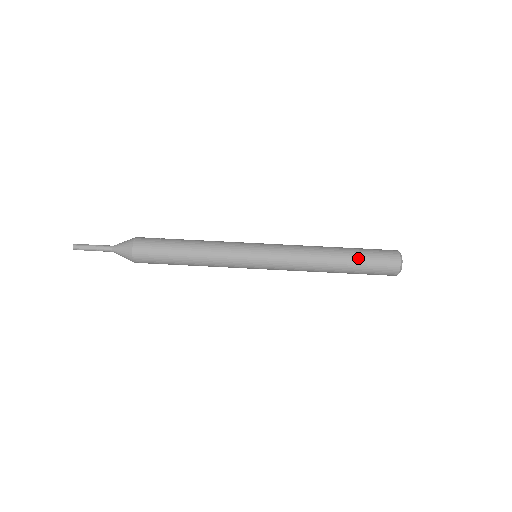
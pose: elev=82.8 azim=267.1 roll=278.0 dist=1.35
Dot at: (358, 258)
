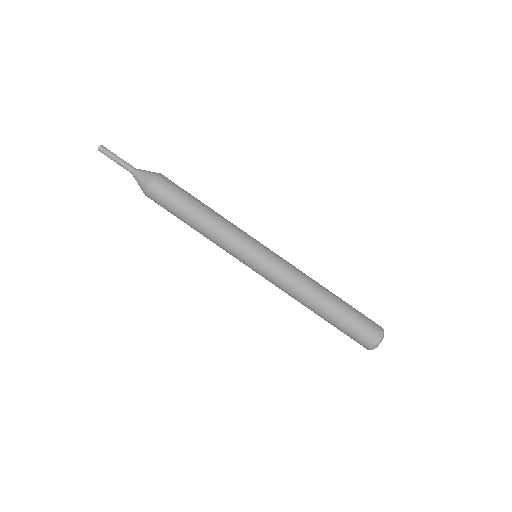
Dot at: (344, 315)
